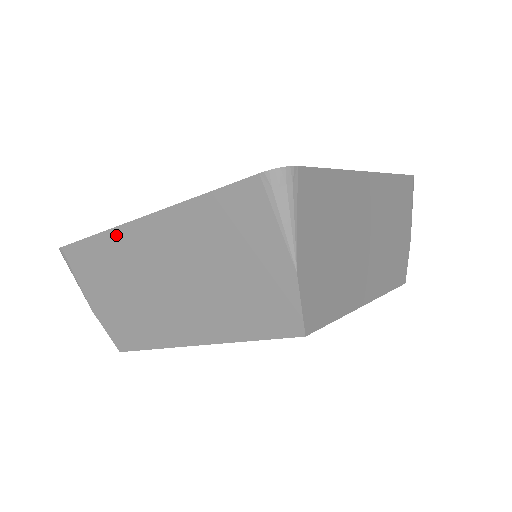
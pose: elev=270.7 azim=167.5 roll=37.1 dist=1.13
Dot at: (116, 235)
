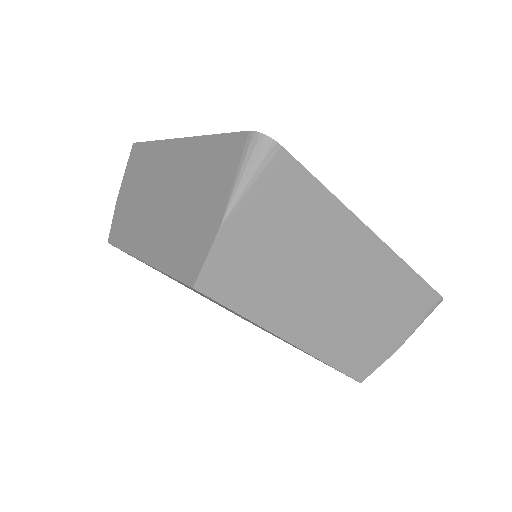
Dot at: (160, 146)
